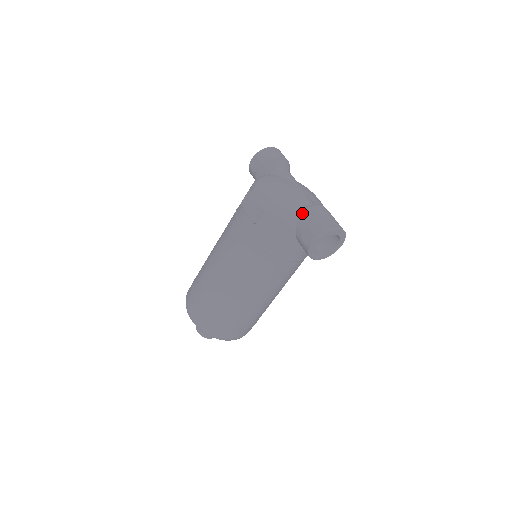
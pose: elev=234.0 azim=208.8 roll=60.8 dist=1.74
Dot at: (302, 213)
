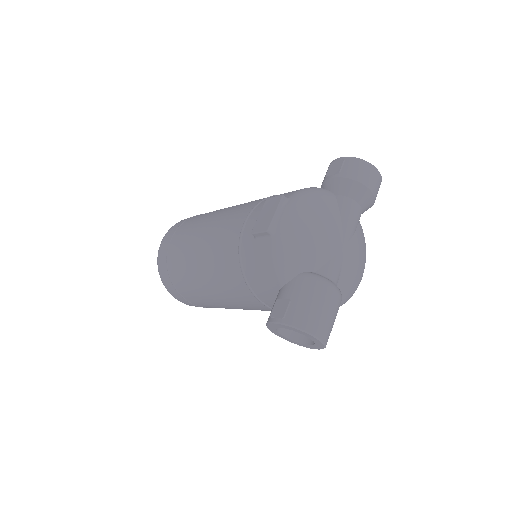
Dot at: (304, 278)
